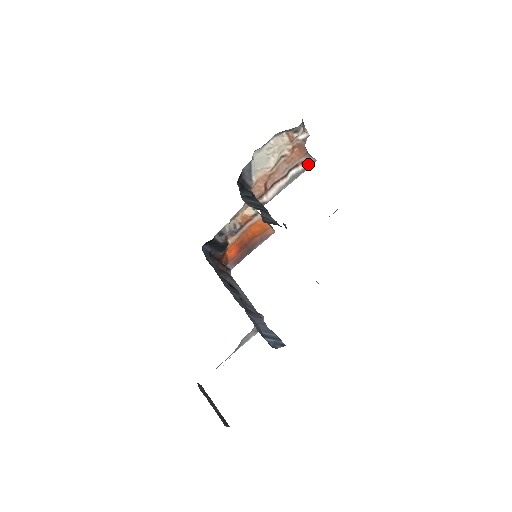
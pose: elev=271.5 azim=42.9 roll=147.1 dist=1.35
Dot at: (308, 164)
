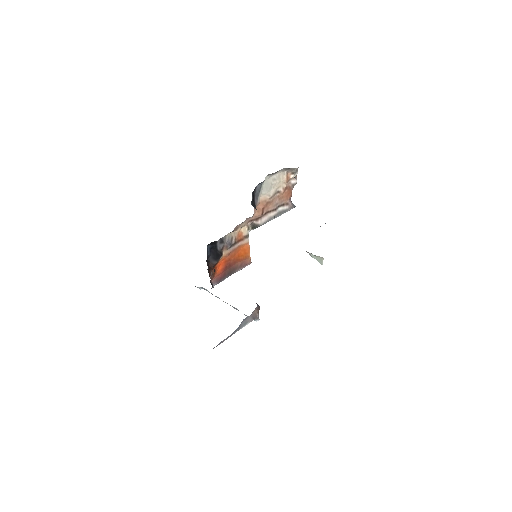
Dot at: (290, 207)
